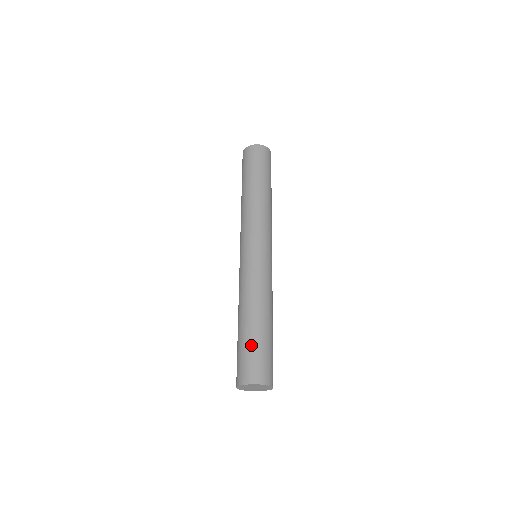
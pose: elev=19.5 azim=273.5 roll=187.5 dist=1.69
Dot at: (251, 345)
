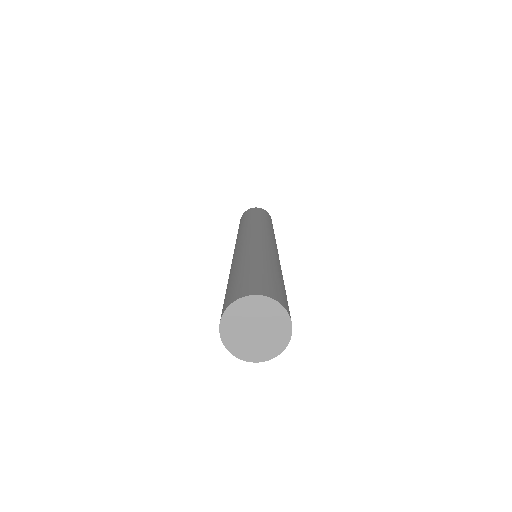
Dot at: (250, 272)
